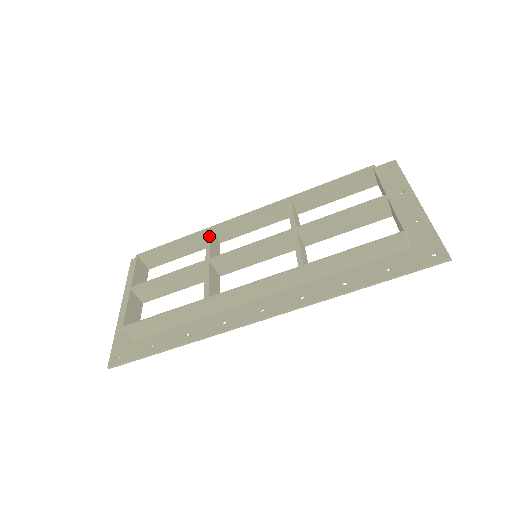
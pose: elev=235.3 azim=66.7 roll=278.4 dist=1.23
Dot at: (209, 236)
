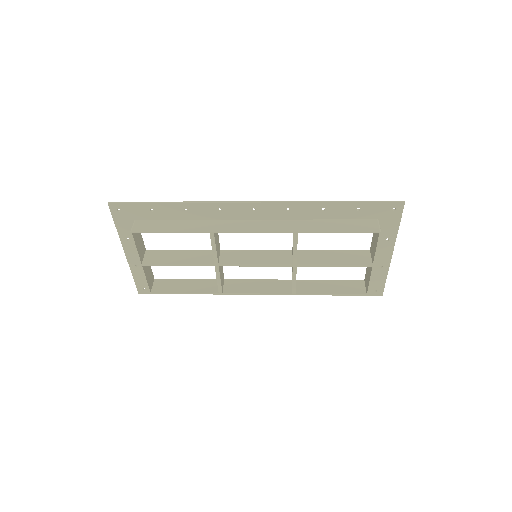
Dot at: (214, 242)
